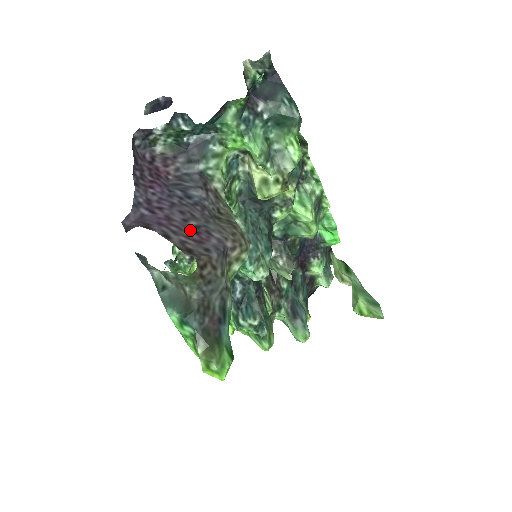
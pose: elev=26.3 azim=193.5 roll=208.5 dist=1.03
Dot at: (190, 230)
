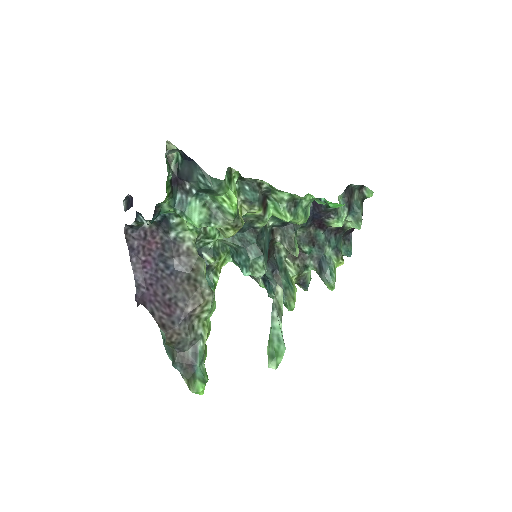
Dot at: (165, 304)
